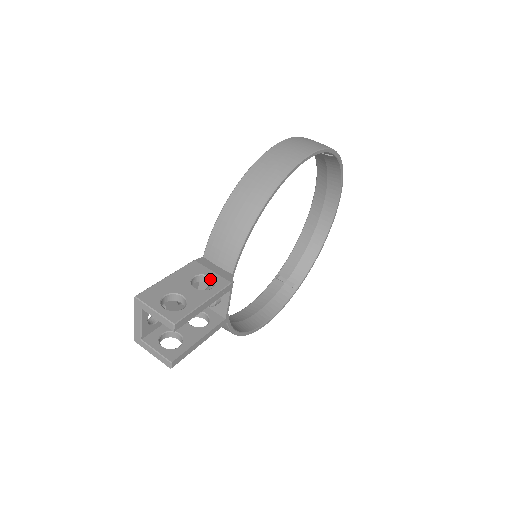
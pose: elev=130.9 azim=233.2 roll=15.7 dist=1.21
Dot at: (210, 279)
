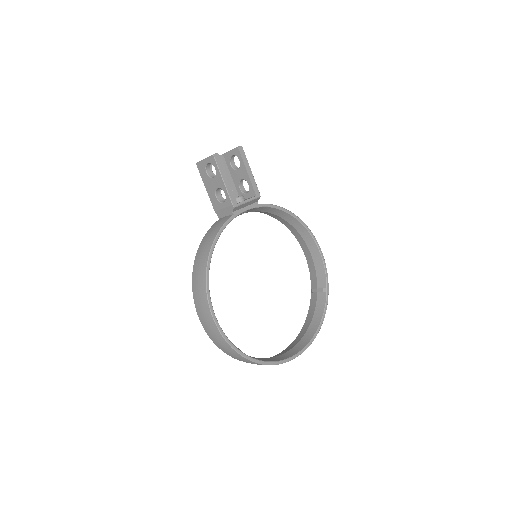
Dot at: occluded
